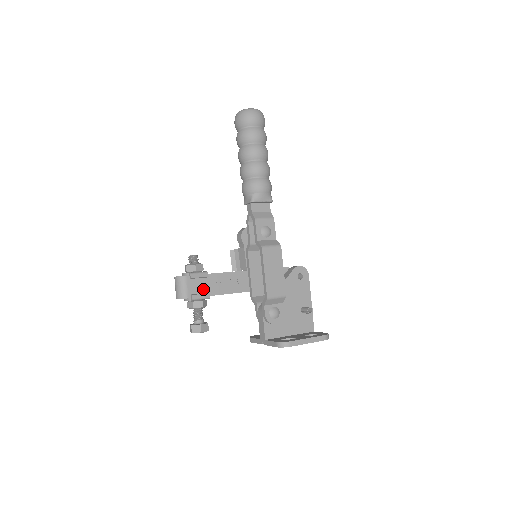
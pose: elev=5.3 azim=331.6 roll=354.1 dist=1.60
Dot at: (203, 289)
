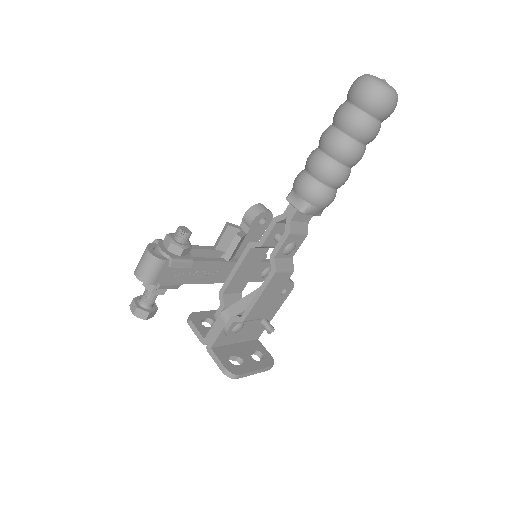
Dot at: (175, 277)
